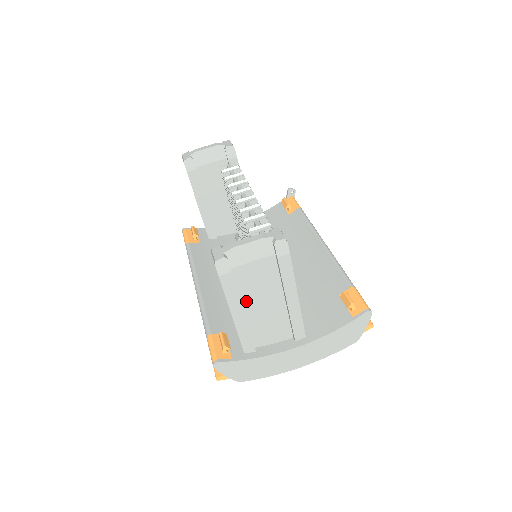
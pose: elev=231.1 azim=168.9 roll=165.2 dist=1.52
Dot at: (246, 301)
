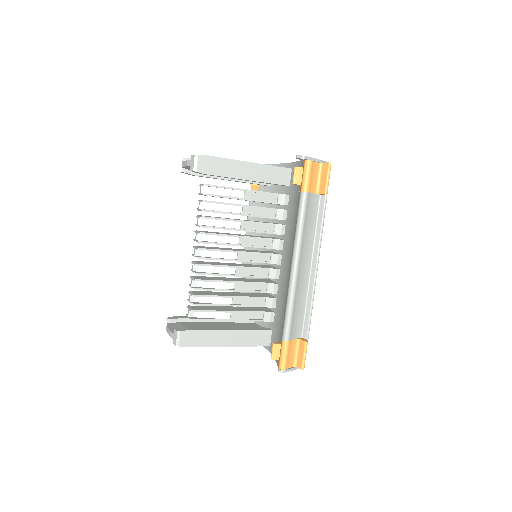
Dot at: occluded
